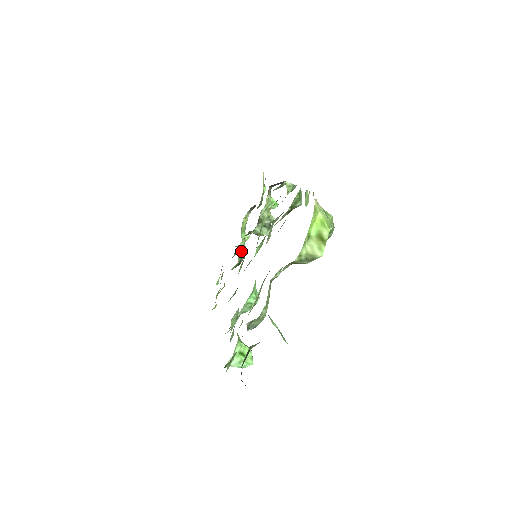
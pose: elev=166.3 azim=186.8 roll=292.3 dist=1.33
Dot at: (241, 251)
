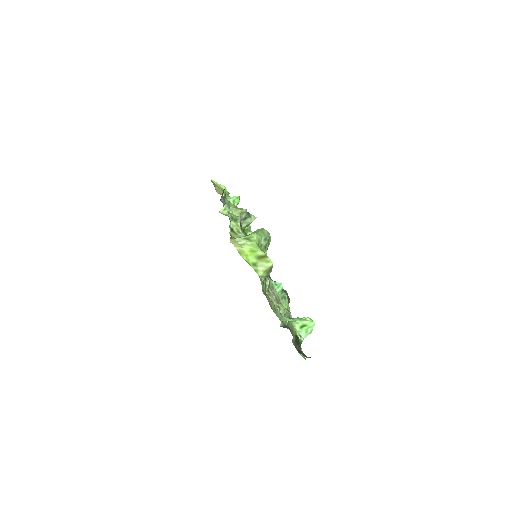
Dot at: occluded
